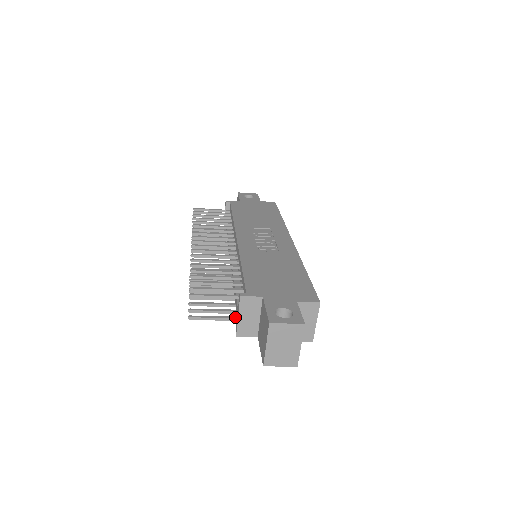
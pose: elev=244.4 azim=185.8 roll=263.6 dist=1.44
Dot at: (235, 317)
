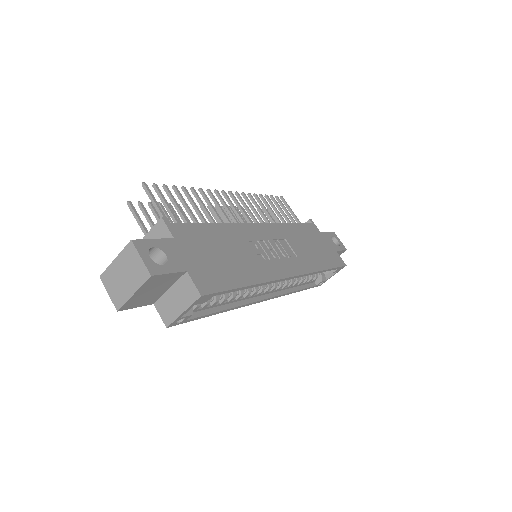
Dot at: occluded
